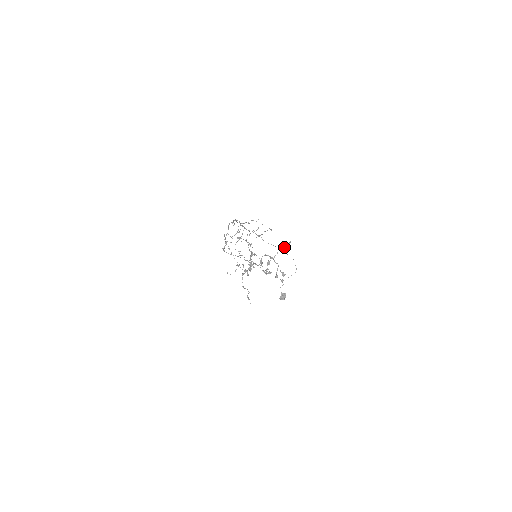
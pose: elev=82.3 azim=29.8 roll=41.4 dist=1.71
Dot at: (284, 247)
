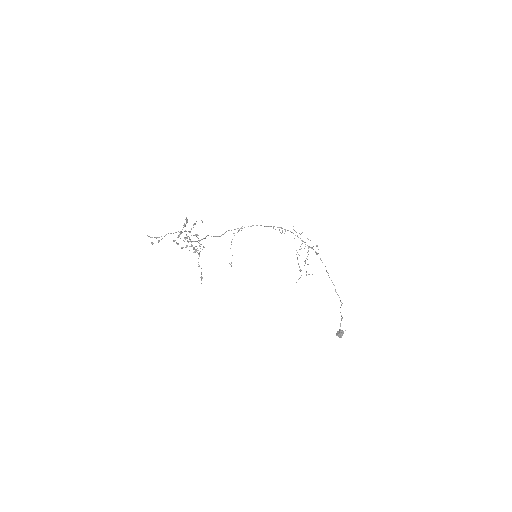
Dot at: occluded
